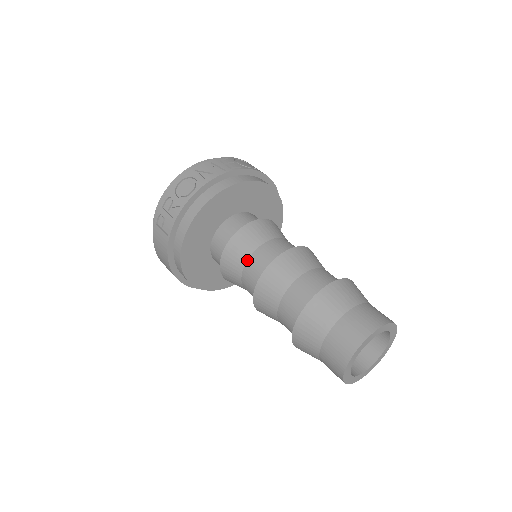
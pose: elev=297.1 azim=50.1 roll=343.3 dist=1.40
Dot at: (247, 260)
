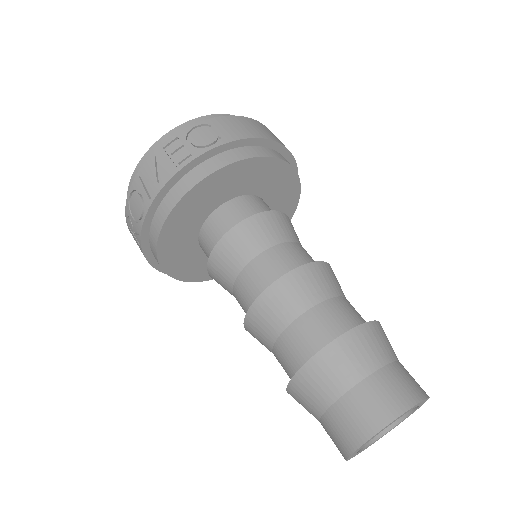
Dot at: (232, 288)
